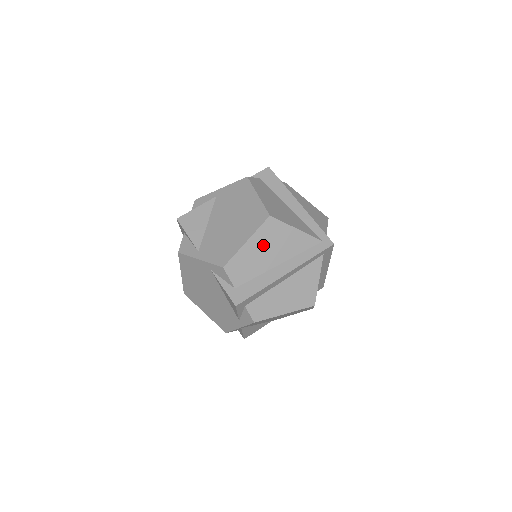
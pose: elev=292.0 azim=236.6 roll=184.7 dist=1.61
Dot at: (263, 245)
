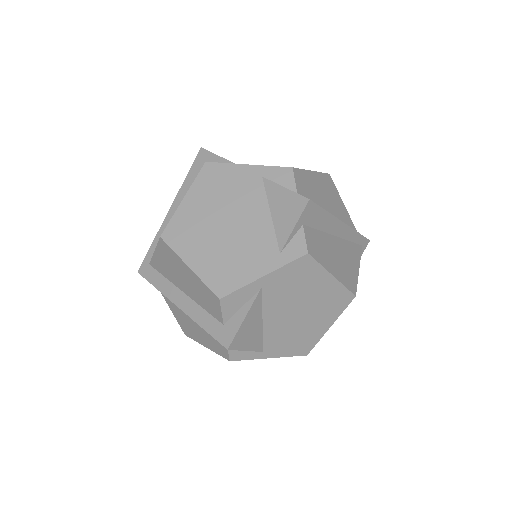
Dot at: occluded
